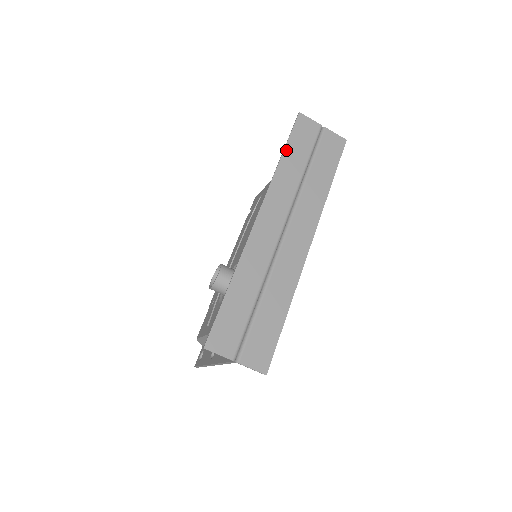
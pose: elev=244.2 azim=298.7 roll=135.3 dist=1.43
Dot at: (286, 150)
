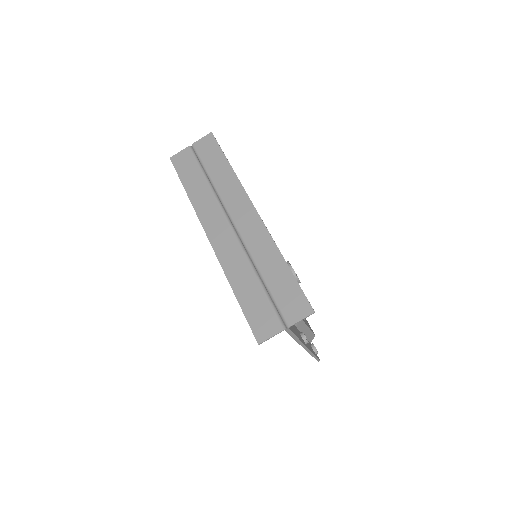
Dot at: (185, 185)
